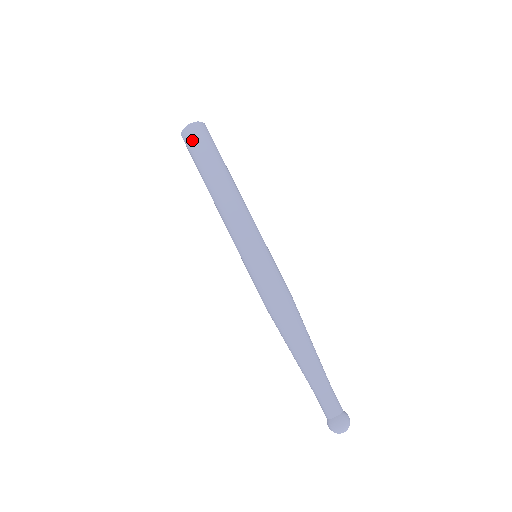
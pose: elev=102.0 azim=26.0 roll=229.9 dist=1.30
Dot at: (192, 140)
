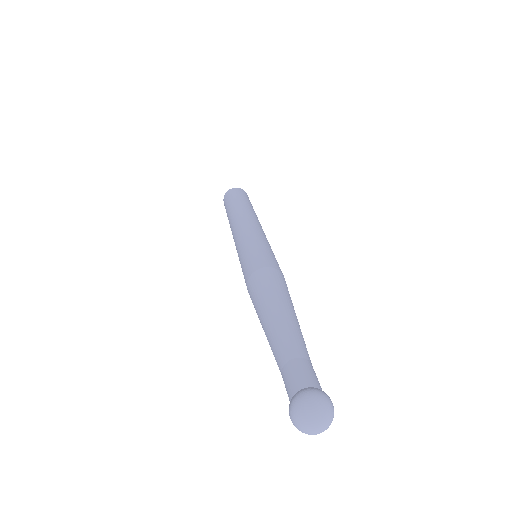
Dot at: (225, 203)
